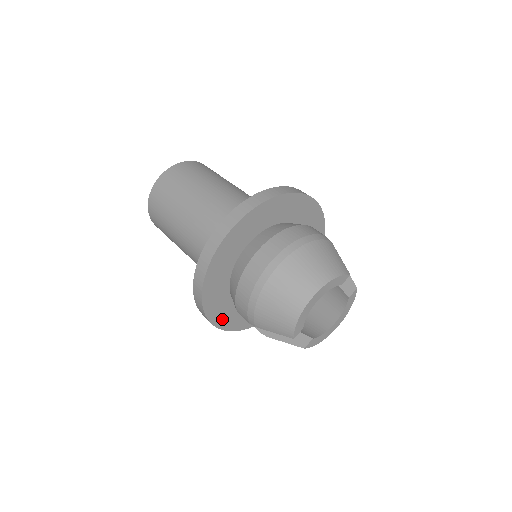
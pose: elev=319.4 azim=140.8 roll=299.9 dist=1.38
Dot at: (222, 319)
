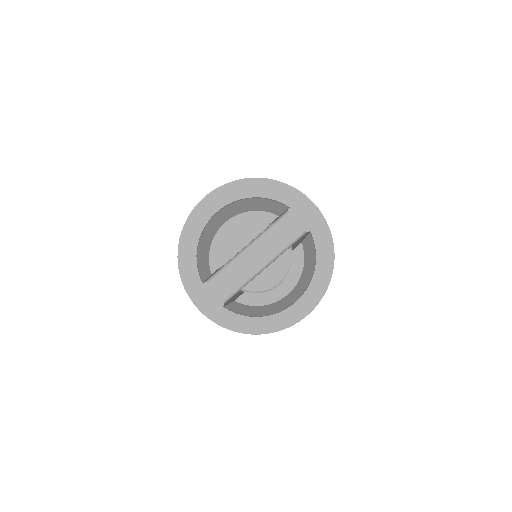
Dot at: (206, 303)
